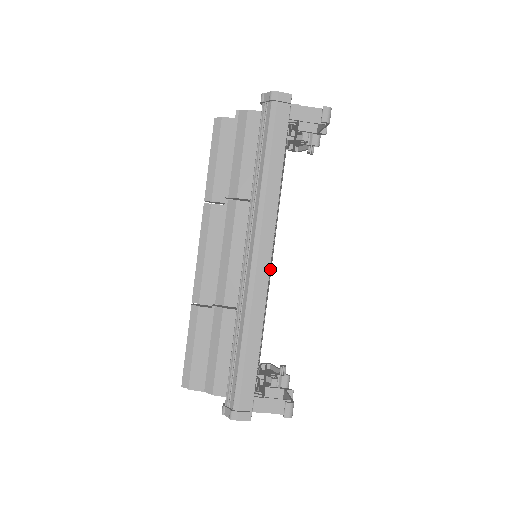
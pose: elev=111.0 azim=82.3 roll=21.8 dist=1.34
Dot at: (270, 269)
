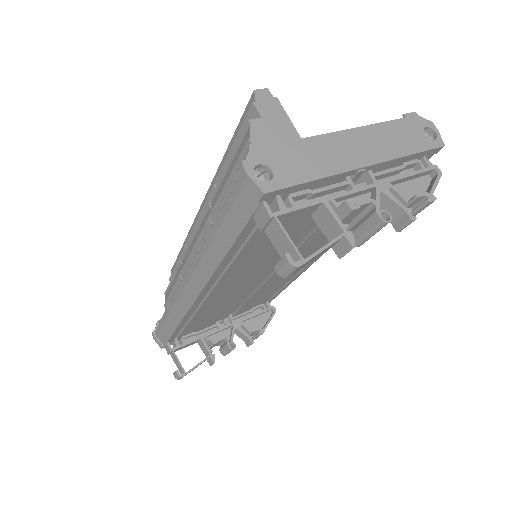
Dot at: (238, 287)
